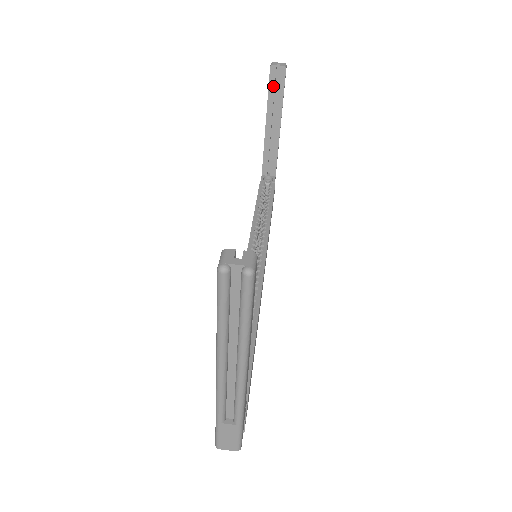
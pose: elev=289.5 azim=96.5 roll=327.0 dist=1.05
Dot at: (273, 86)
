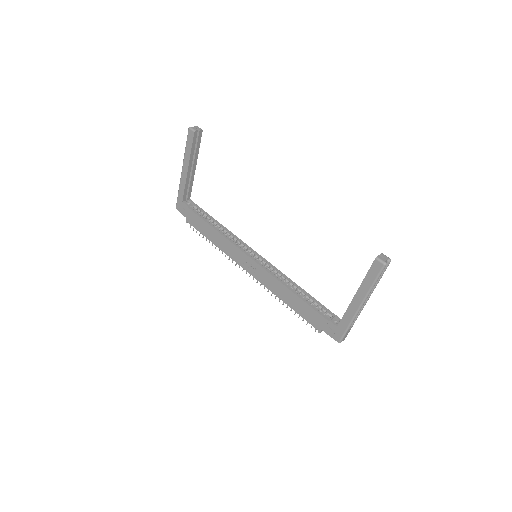
Dot at: (195, 143)
